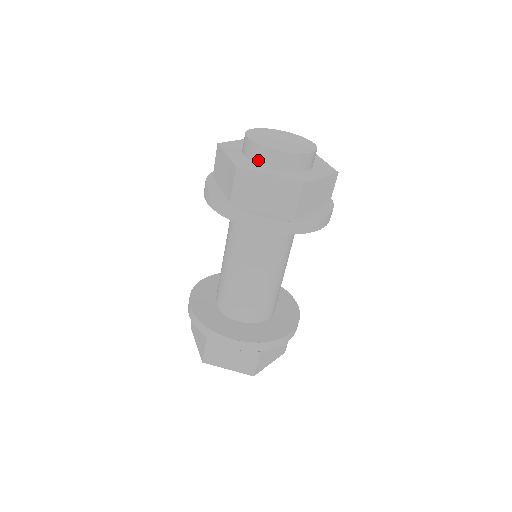
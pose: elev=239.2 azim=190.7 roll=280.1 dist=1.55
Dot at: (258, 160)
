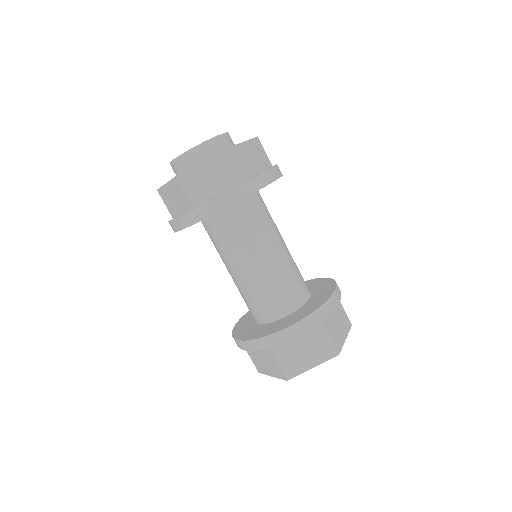
Dot at: occluded
